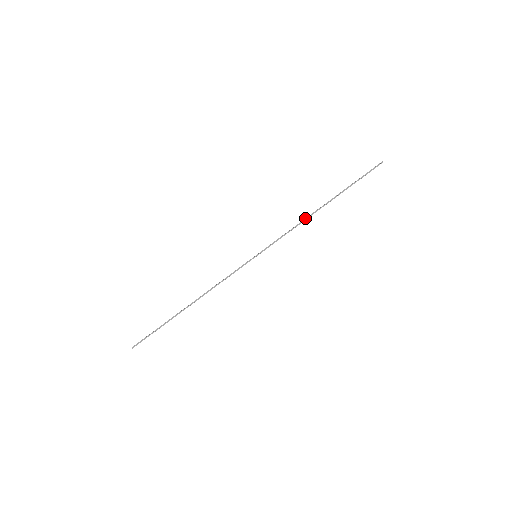
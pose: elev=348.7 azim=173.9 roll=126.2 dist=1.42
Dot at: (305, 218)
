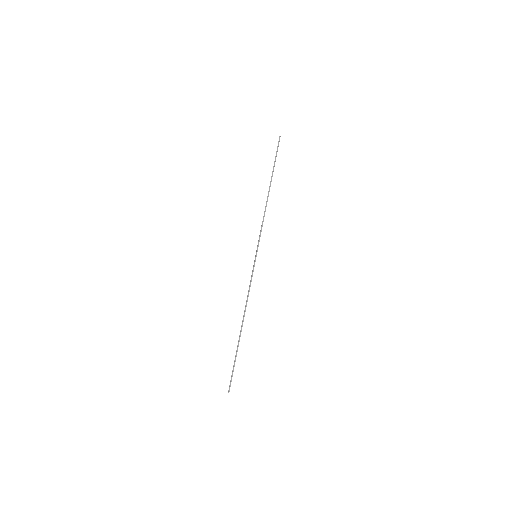
Dot at: (265, 207)
